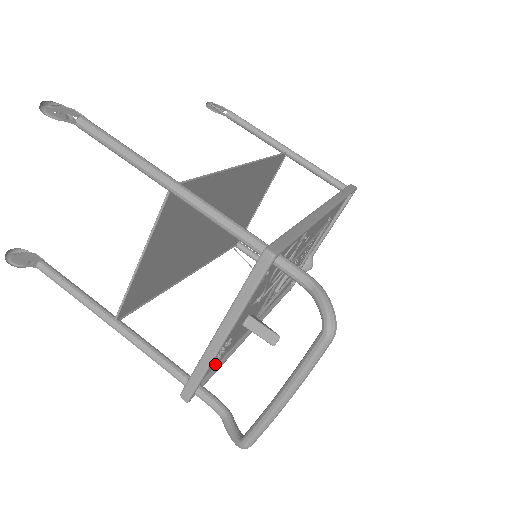
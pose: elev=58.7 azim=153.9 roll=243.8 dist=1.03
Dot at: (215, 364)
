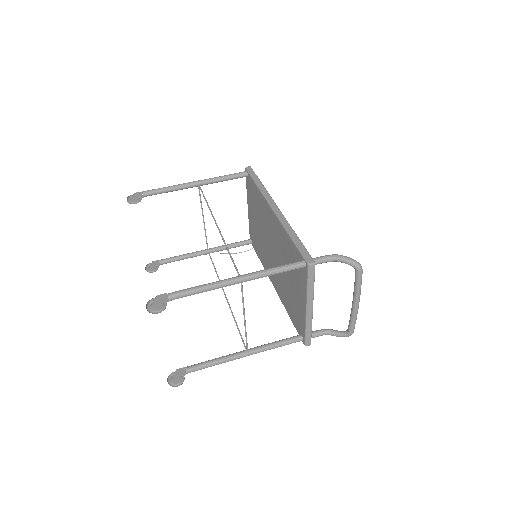
Dot at: occluded
